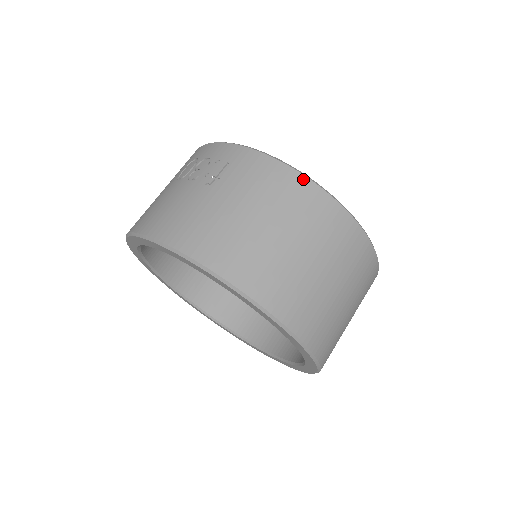
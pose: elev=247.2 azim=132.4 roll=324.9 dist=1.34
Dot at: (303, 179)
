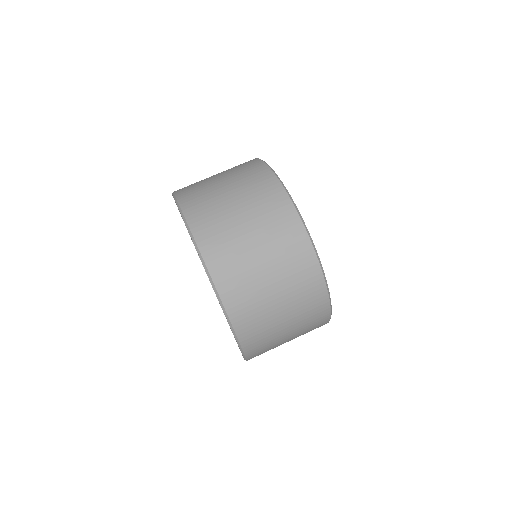
Dot at: (269, 172)
